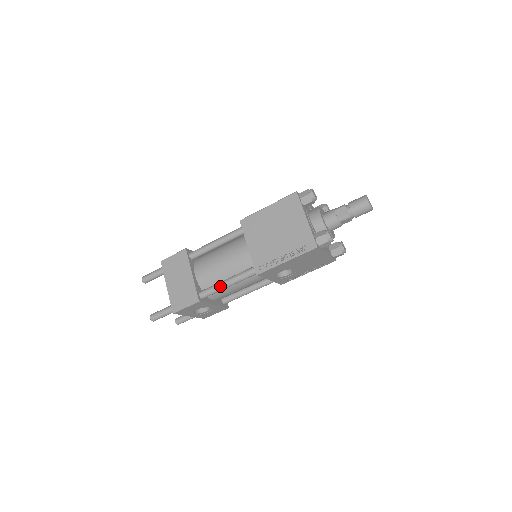
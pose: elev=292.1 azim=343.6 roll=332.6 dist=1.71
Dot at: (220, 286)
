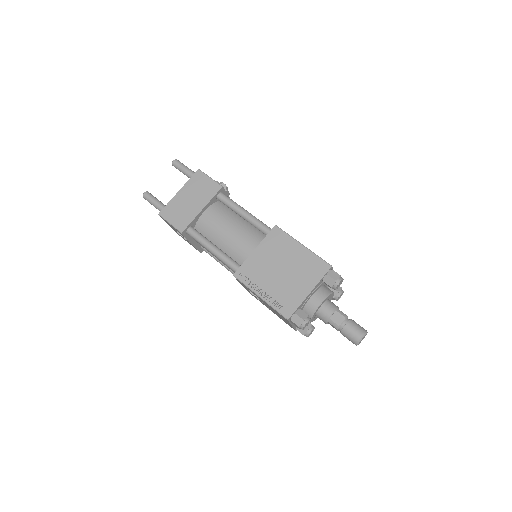
Dot at: (206, 244)
